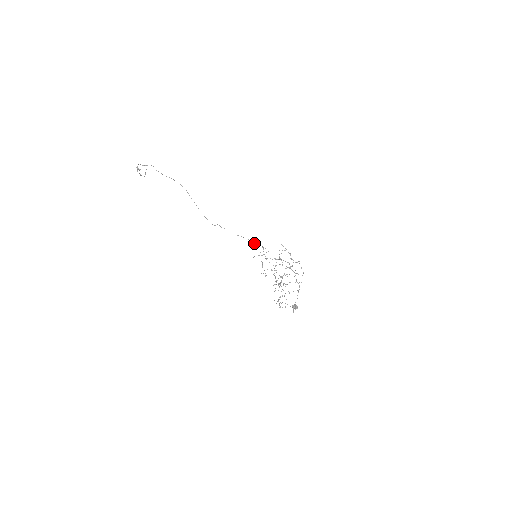
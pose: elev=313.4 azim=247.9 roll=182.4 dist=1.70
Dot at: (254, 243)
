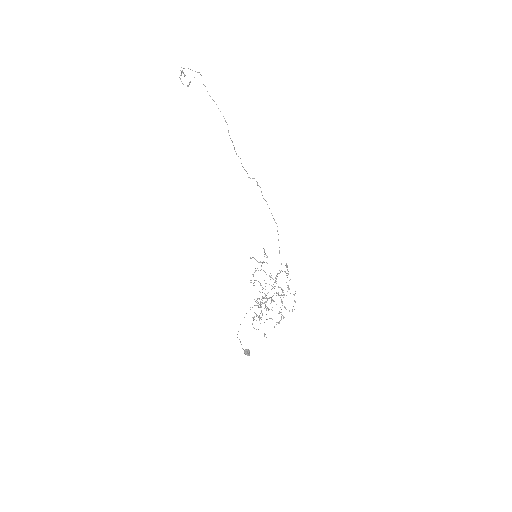
Dot at: occluded
